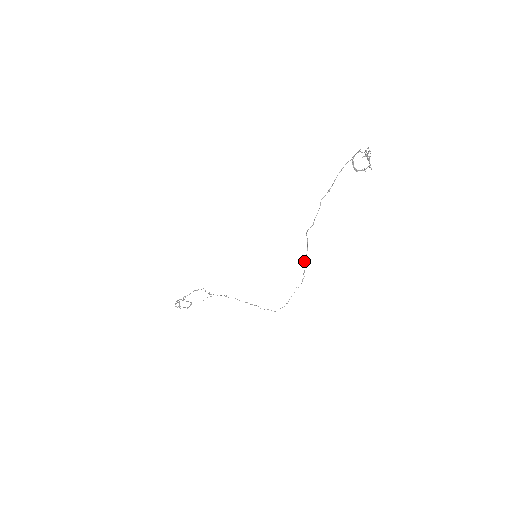
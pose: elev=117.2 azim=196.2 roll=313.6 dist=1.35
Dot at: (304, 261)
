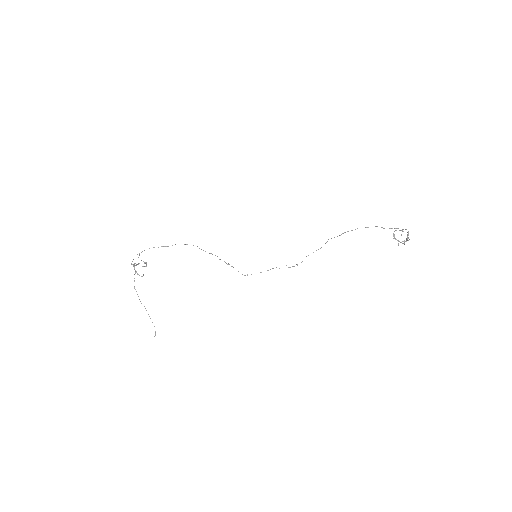
Dot at: occluded
